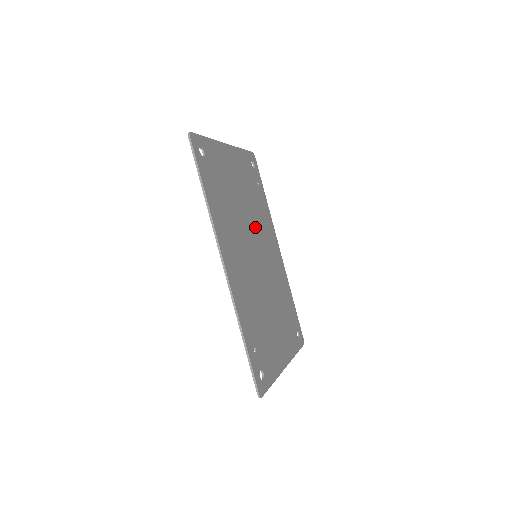
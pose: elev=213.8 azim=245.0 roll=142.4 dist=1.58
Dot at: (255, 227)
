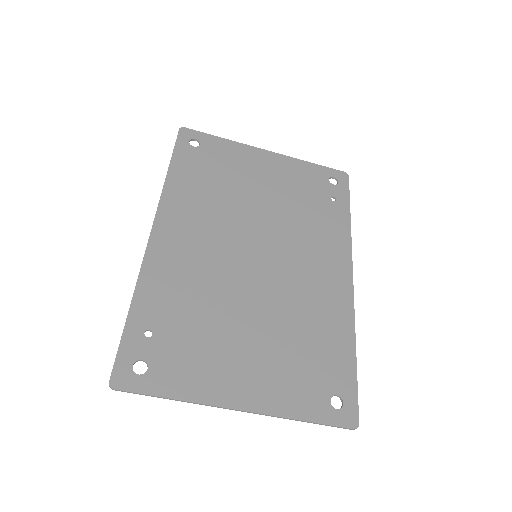
Dot at: (280, 231)
